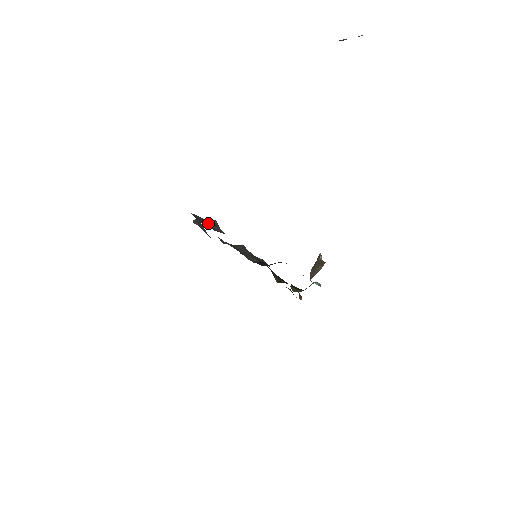
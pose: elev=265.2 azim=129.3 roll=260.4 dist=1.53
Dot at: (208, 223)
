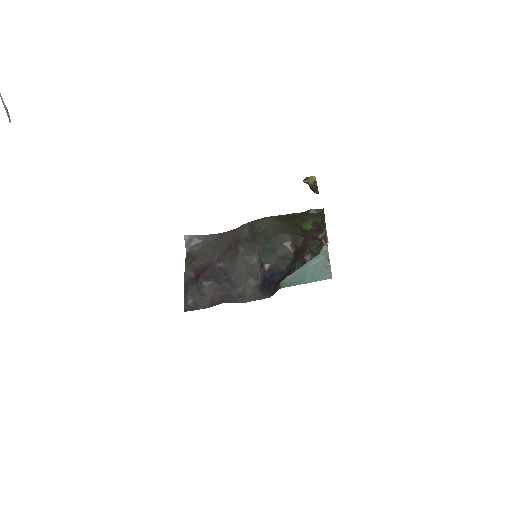
Dot at: (201, 295)
